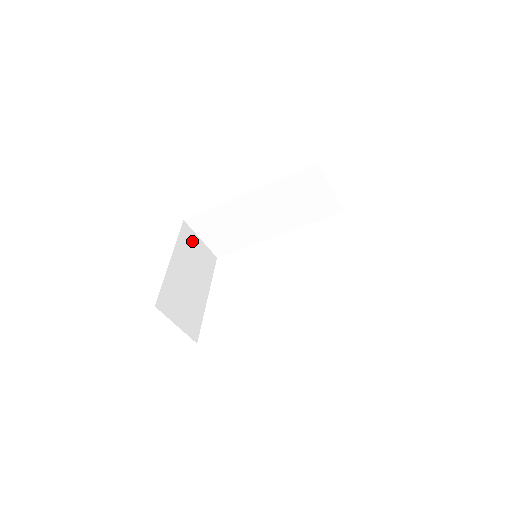
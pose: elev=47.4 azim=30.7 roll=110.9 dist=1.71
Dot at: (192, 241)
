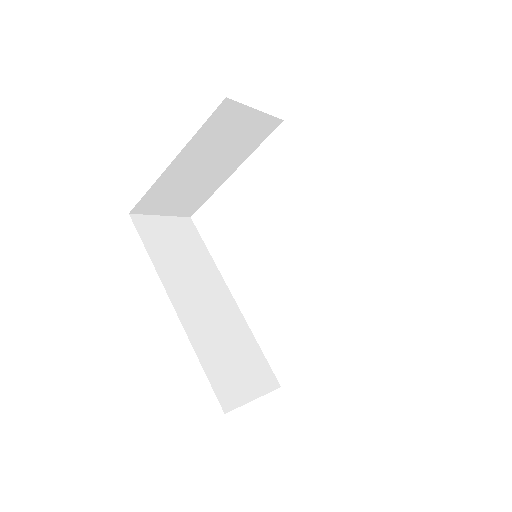
Dot at: (233, 120)
